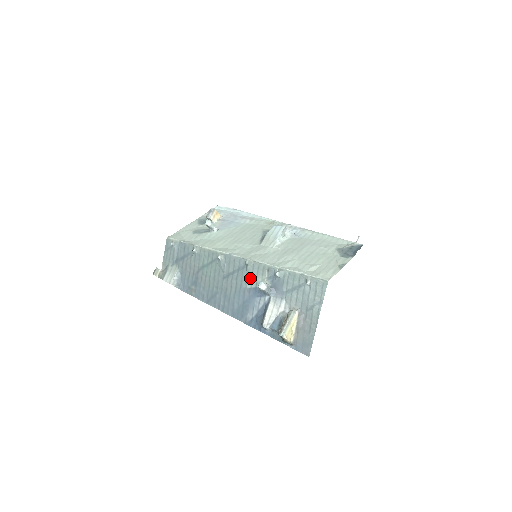
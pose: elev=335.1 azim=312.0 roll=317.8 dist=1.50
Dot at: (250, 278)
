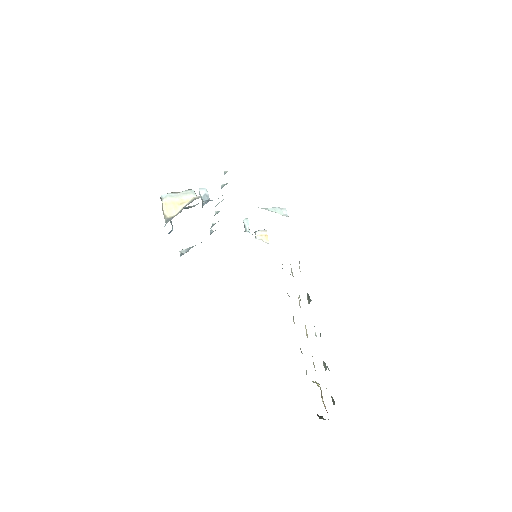
Dot at: occluded
